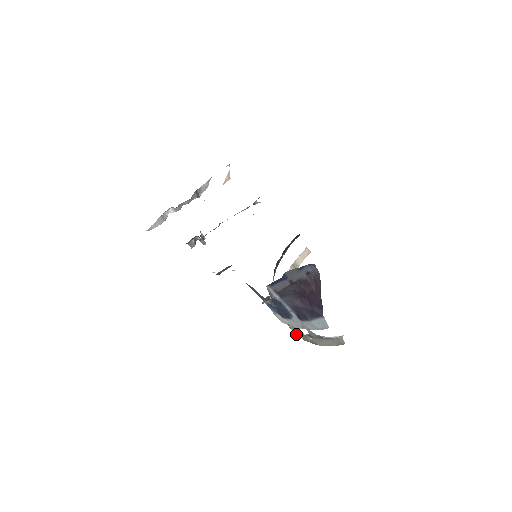
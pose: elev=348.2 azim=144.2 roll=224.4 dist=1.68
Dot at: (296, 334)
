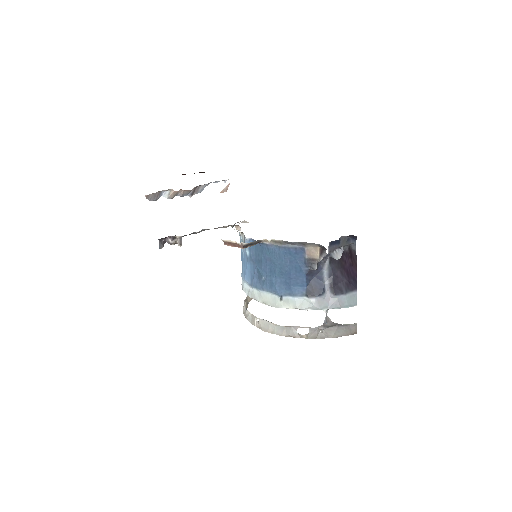
Dot at: (295, 336)
